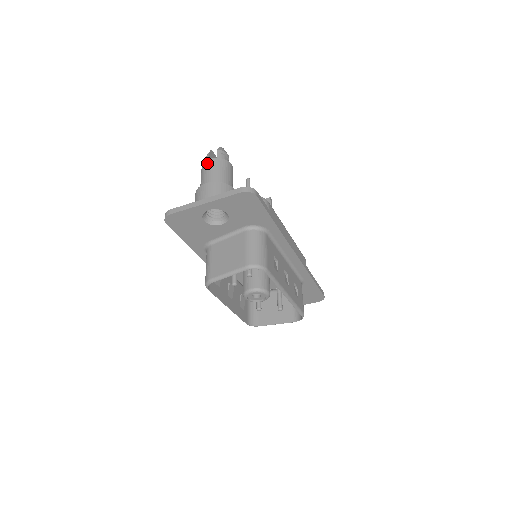
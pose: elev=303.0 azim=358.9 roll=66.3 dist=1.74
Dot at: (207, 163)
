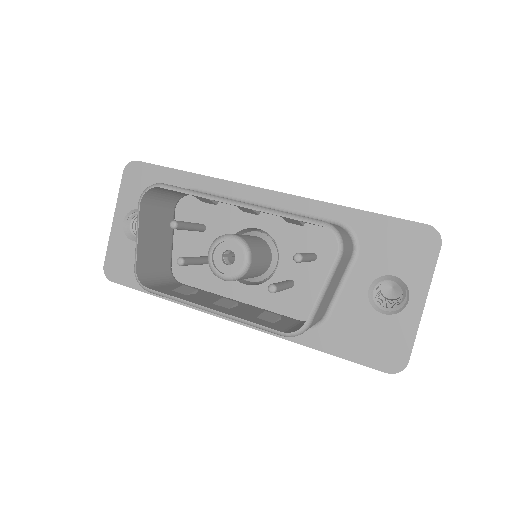
Dot at: occluded
